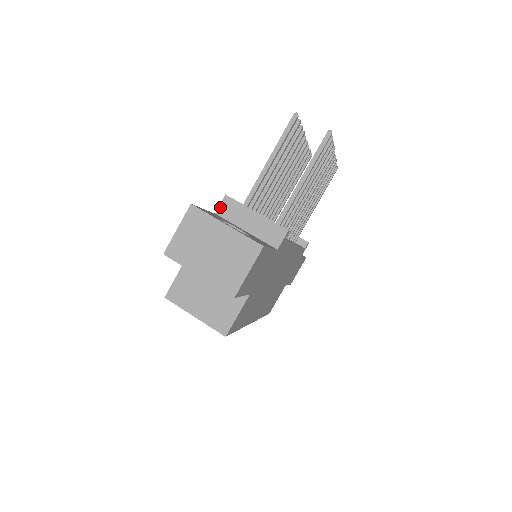
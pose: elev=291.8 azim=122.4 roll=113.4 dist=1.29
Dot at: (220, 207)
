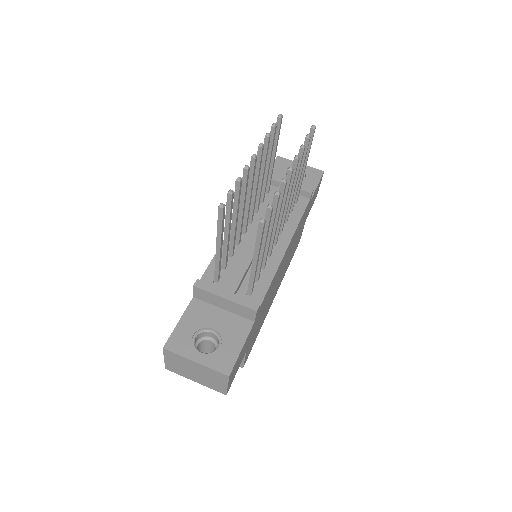
Dot at: (194, 293)
